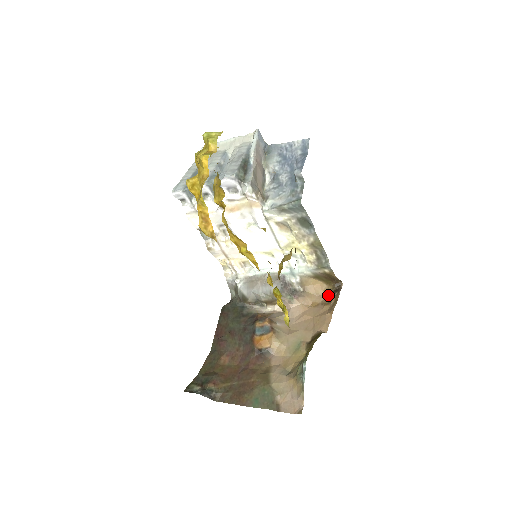
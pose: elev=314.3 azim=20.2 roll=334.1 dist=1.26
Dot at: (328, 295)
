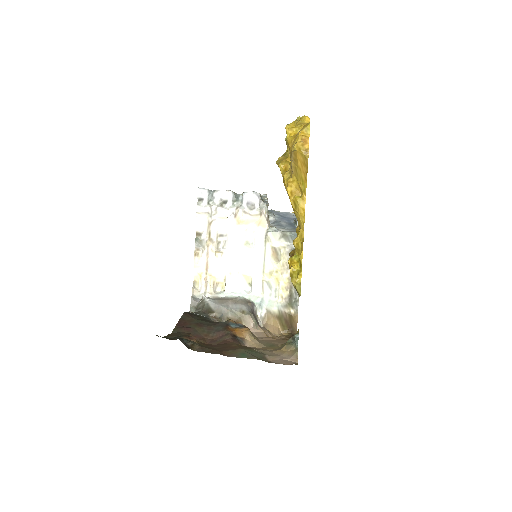
Dot at: (285, 337)
